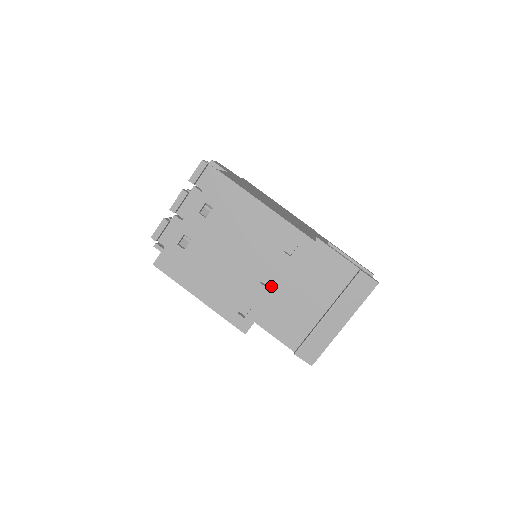
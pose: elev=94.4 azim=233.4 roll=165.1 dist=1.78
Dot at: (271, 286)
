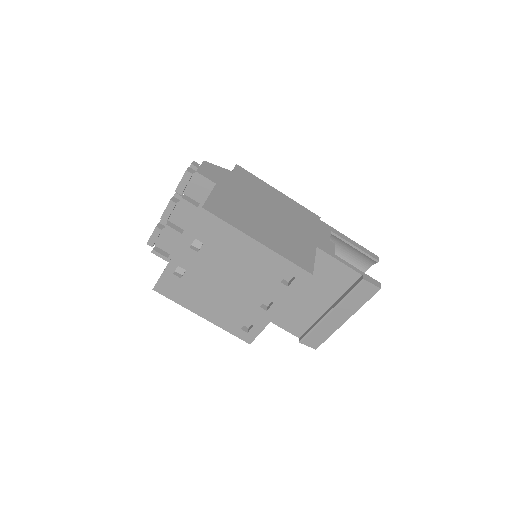
Dot at: (271, 310)
